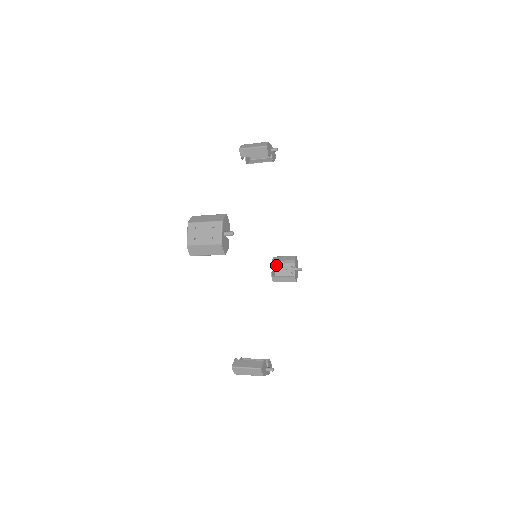
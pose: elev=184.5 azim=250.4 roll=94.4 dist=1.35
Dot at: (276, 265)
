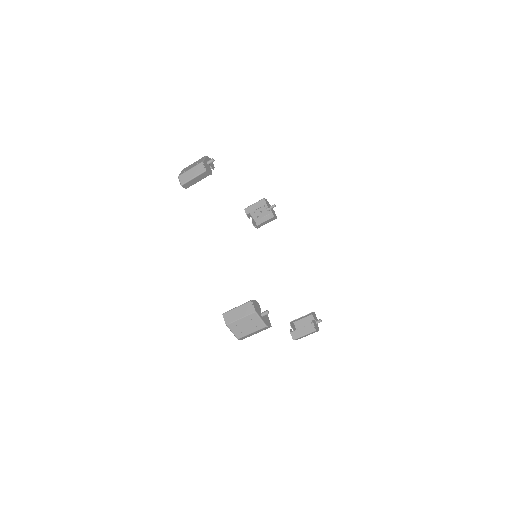
Dot at: occluded
